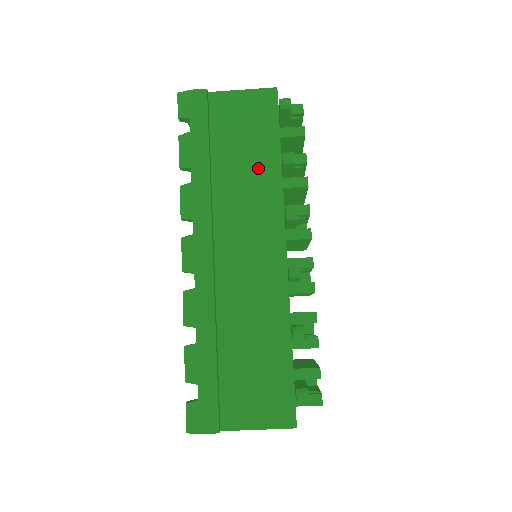
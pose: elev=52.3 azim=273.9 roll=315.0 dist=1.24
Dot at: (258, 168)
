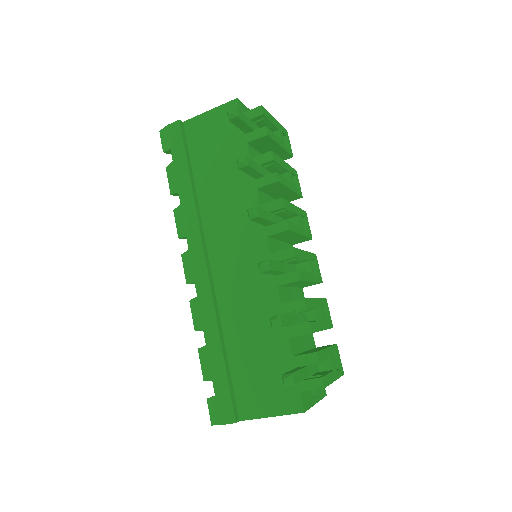
Dot at: (233, 177)
